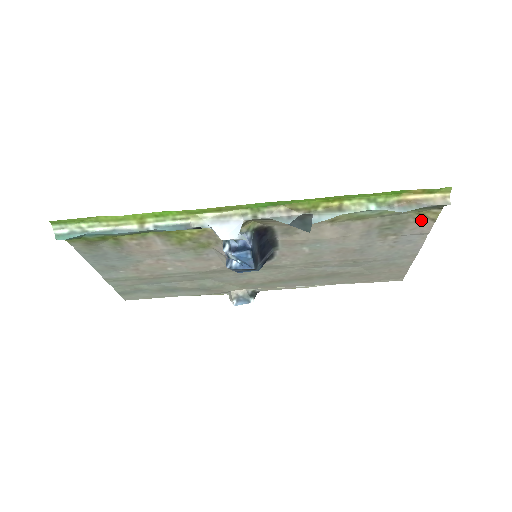
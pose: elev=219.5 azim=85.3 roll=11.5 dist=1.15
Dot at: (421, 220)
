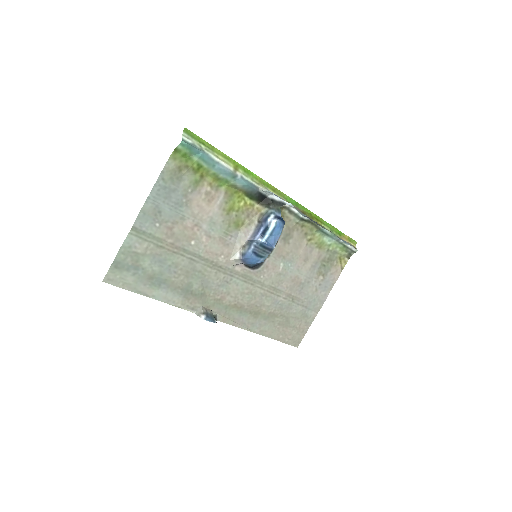
Dot at: (338, 266)
